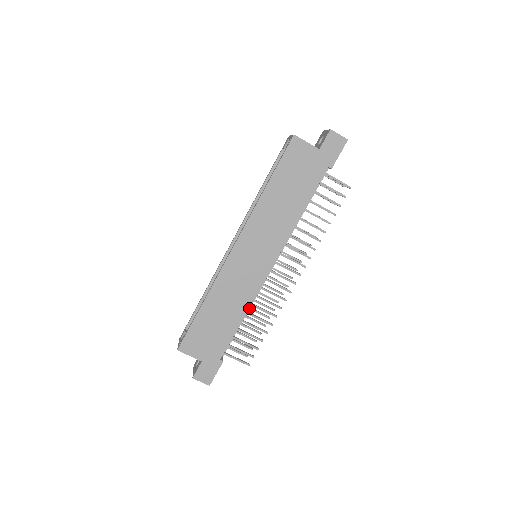
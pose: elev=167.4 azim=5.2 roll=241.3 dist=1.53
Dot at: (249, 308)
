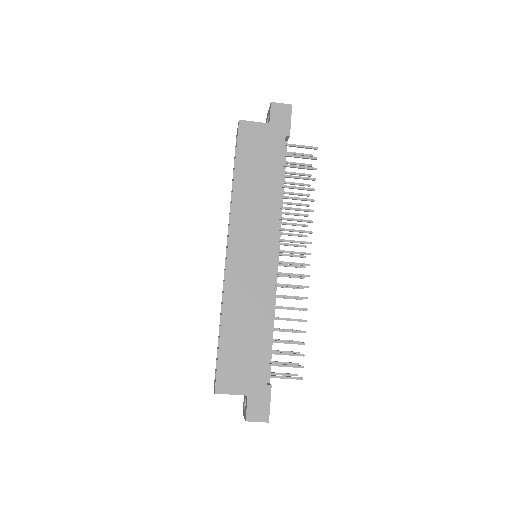
Dot at: (273, 315)
